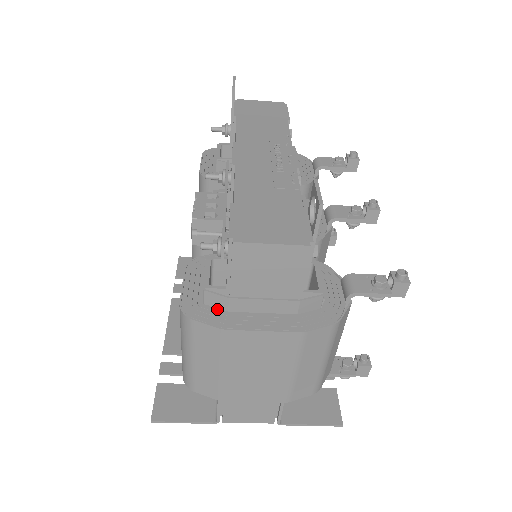
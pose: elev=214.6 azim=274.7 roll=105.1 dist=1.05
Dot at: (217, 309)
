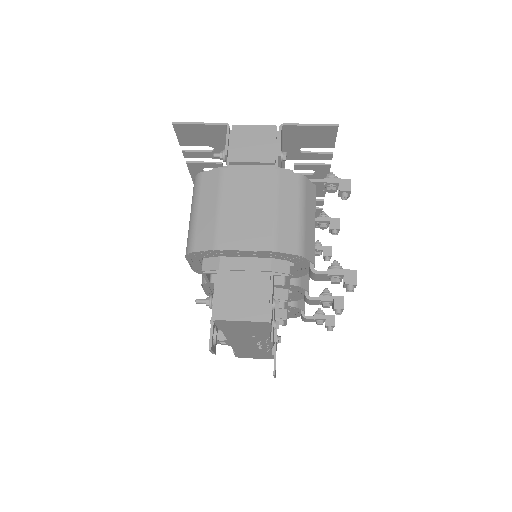
Dot at: occluded
